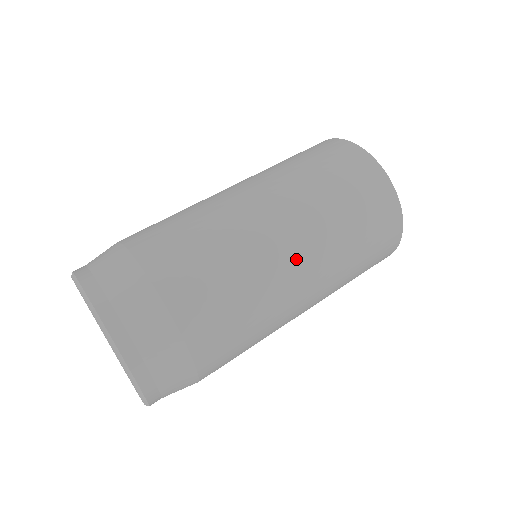
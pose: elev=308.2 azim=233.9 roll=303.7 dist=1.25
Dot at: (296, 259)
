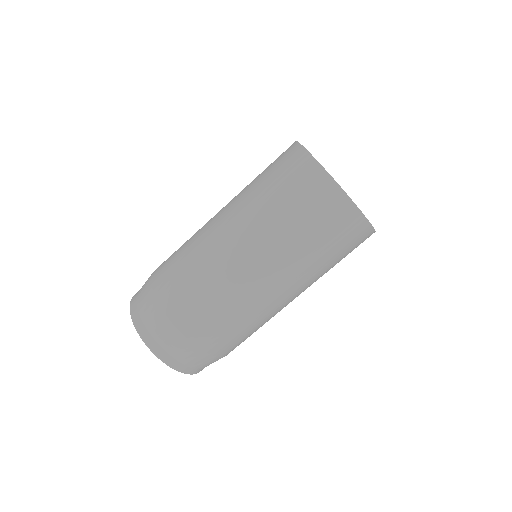
Dot at: (290, 298)
